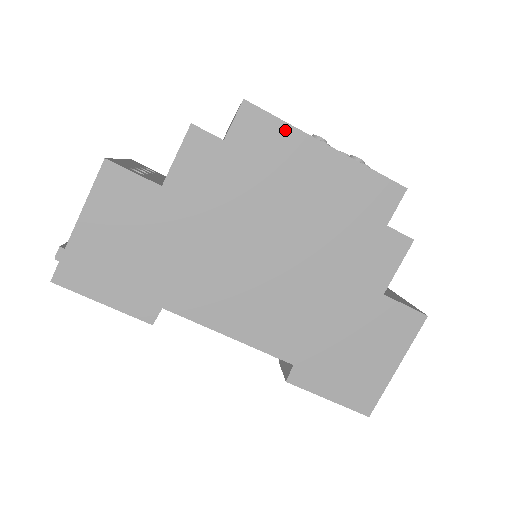
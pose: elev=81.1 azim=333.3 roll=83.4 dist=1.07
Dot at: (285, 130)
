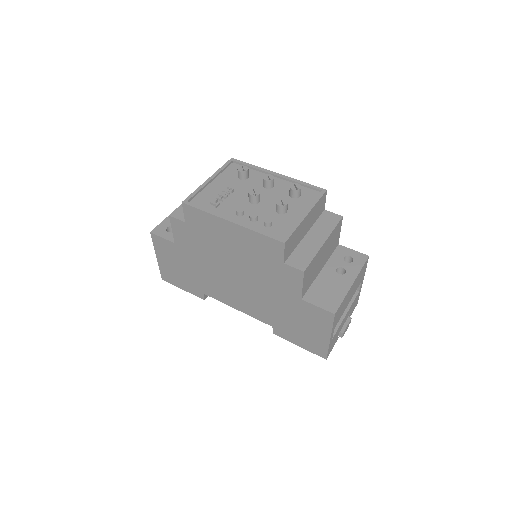
Dot at: (207, 215)
